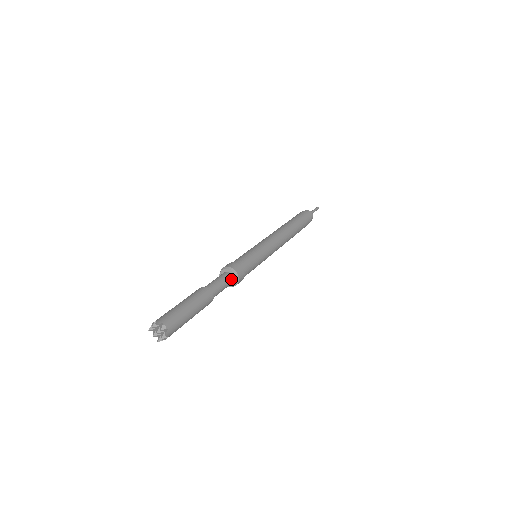
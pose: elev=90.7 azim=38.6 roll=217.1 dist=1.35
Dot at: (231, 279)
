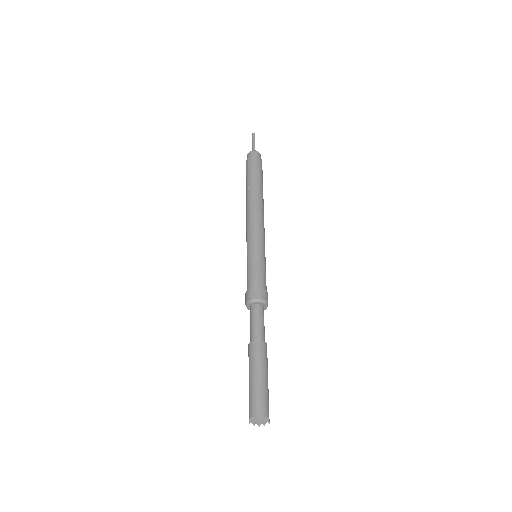
Dot at: (263, 309)
